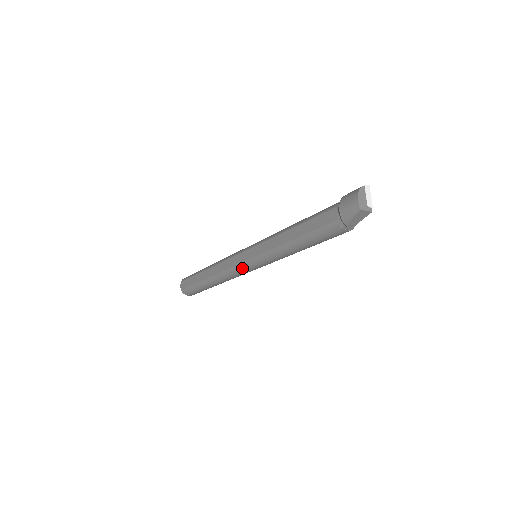
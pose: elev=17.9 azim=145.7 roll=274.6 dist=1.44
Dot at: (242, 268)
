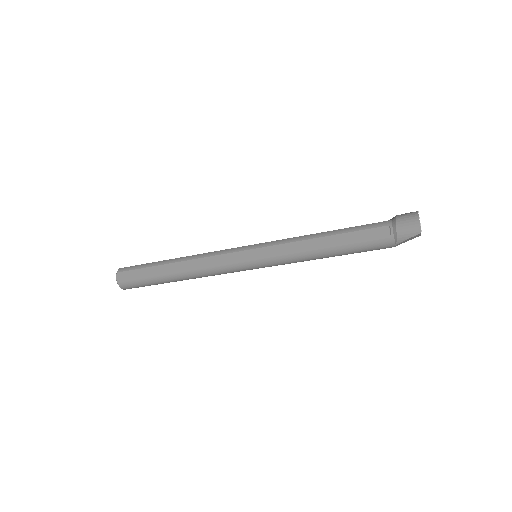
Dot at: (239, 267)
